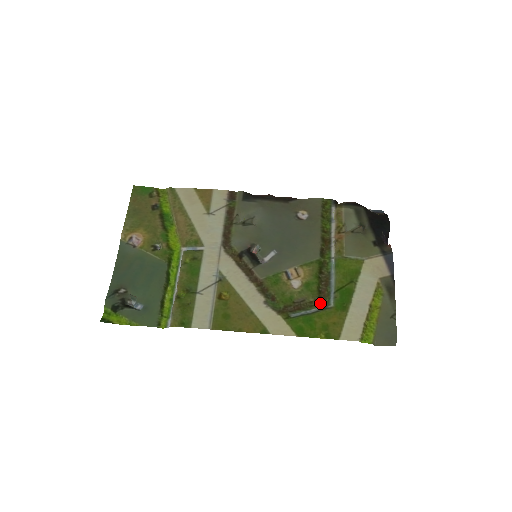
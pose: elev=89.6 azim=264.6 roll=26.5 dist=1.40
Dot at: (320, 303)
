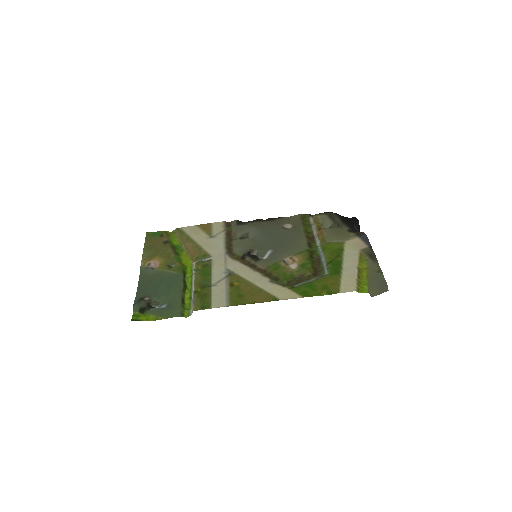
Dot at: (317, 276)
